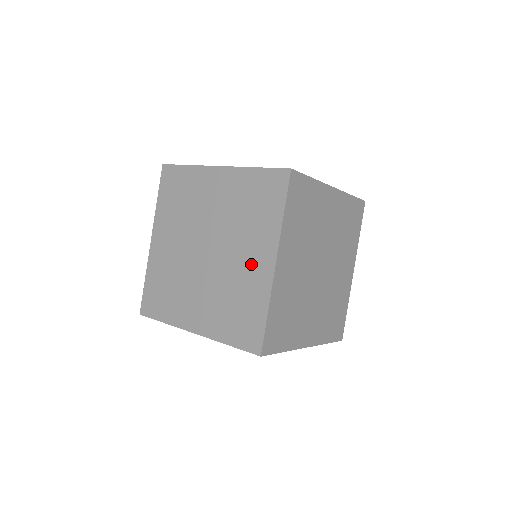
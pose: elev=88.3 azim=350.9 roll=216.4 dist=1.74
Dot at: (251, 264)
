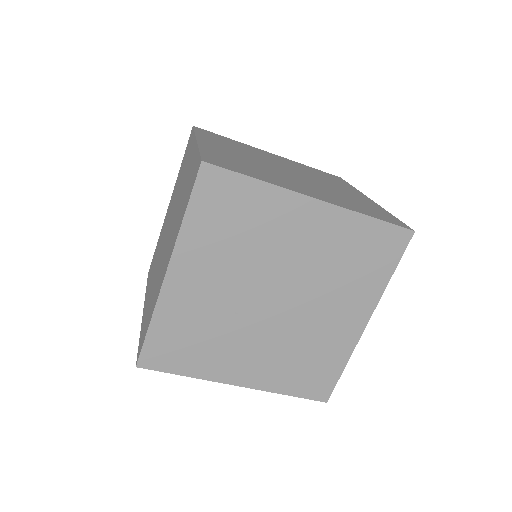
Dot at: (164, 263)
